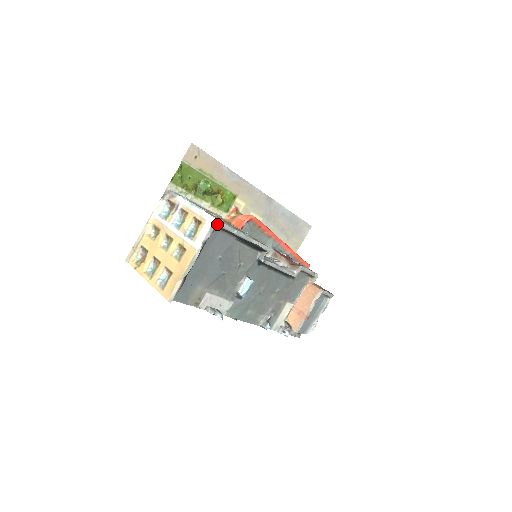
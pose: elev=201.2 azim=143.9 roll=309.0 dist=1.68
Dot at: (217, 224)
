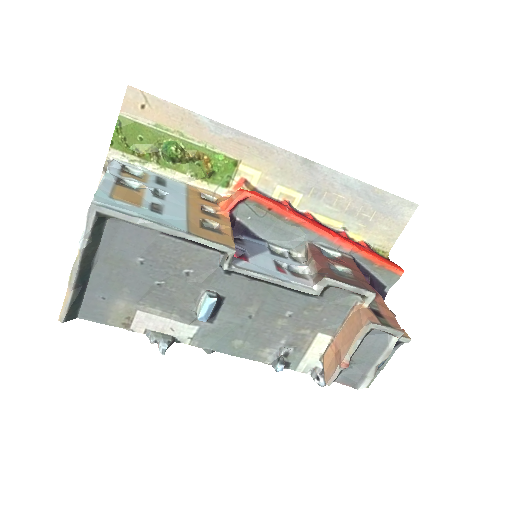
Dot at: (97, 210)
